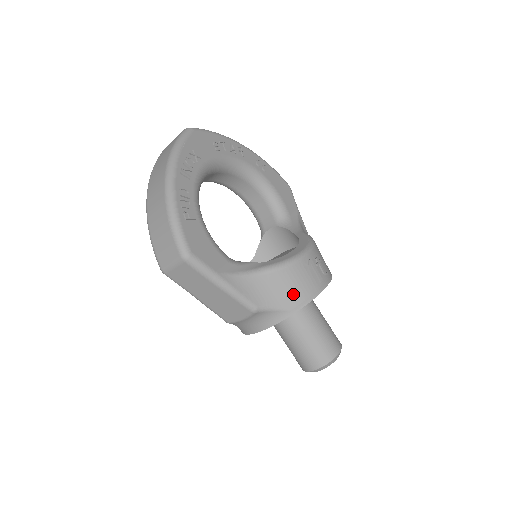
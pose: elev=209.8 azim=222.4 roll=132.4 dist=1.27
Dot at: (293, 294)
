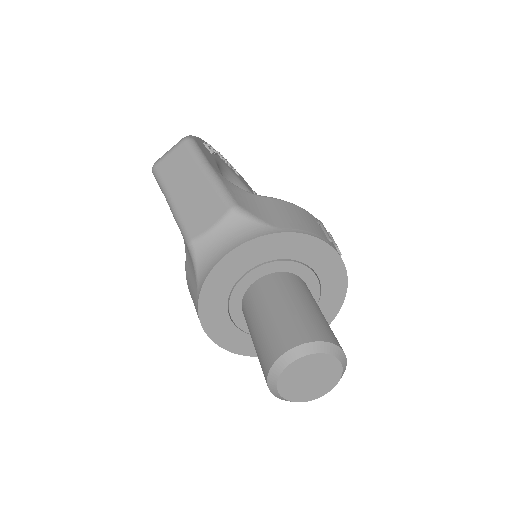
Dot at: (289, 219)
